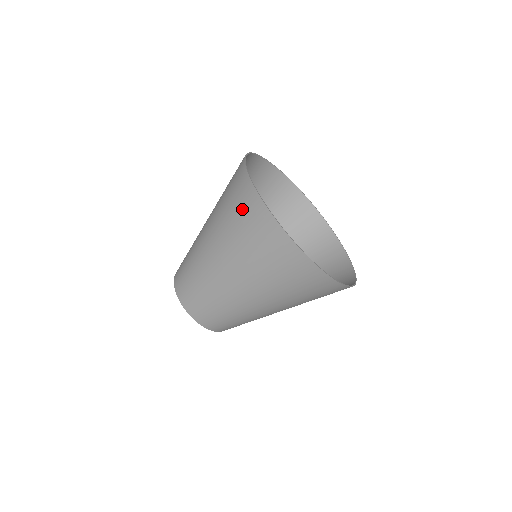
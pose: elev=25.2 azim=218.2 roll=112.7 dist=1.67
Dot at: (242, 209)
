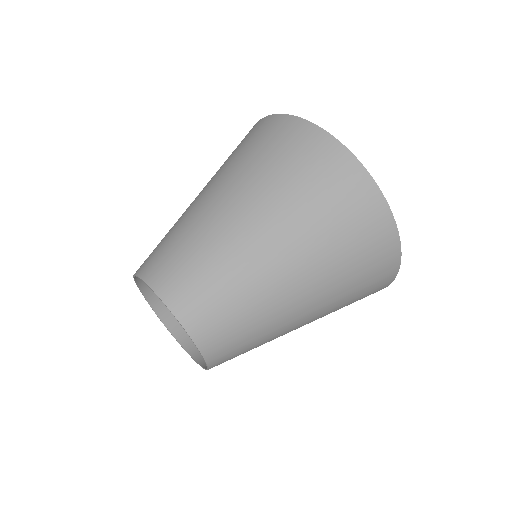
Dot at: (289, 146)
